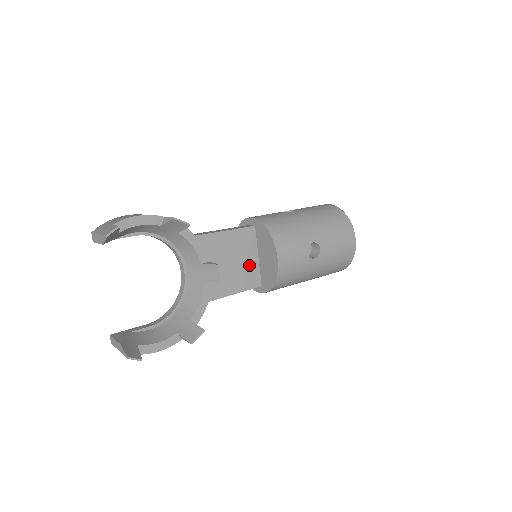
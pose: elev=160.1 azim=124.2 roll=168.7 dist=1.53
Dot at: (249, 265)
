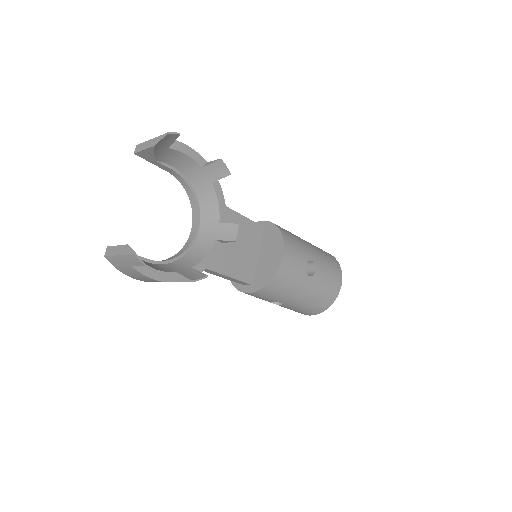
Dot at: (249, 259)
